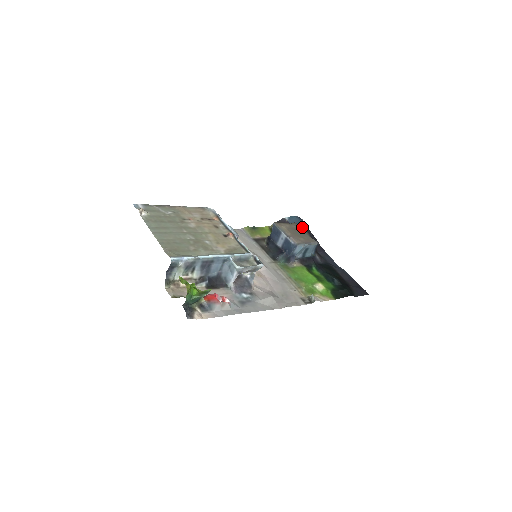
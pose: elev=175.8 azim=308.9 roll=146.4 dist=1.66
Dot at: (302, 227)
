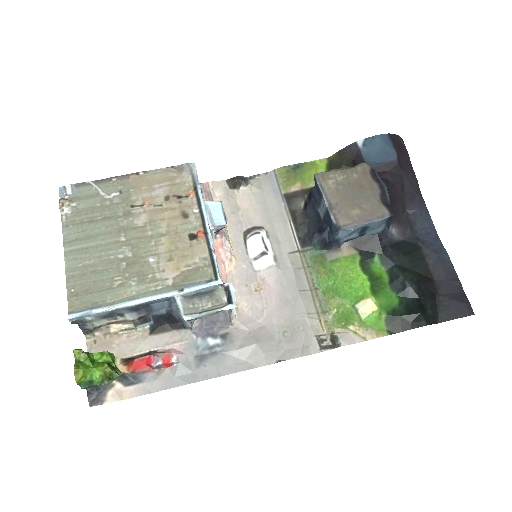
Dot at: (374, 173)
